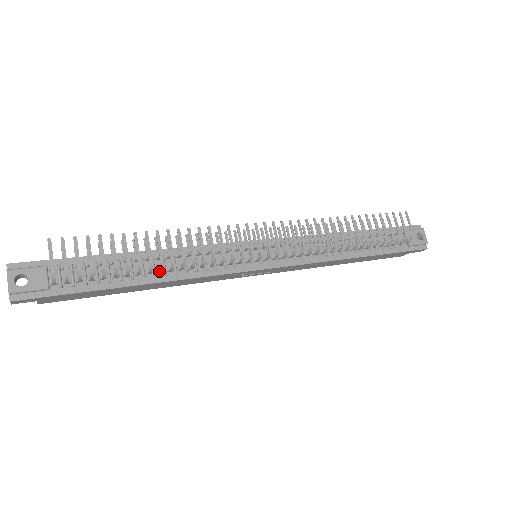
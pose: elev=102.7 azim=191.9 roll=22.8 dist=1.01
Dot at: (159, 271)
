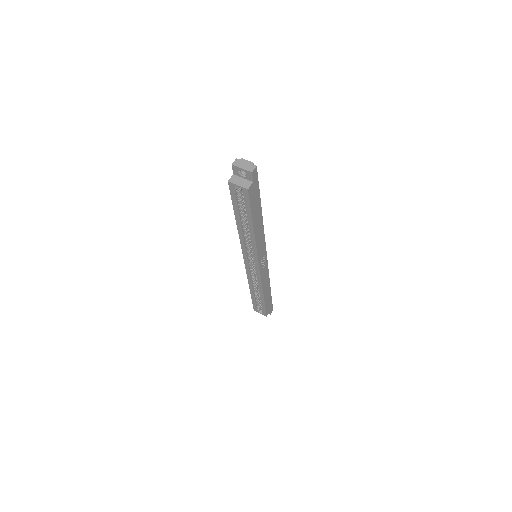
Dot at: occluded
